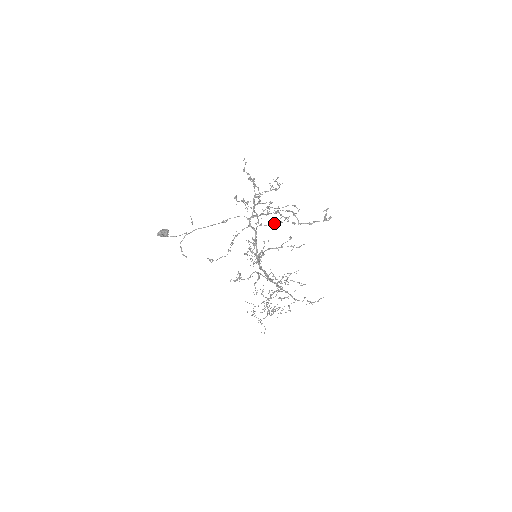
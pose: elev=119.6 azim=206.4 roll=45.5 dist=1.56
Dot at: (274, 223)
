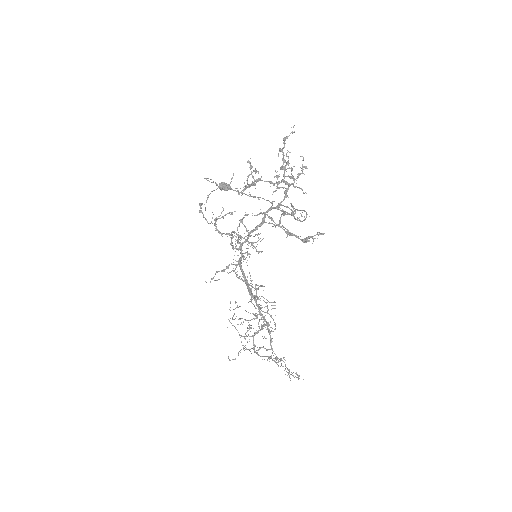
Dot at: occluded
